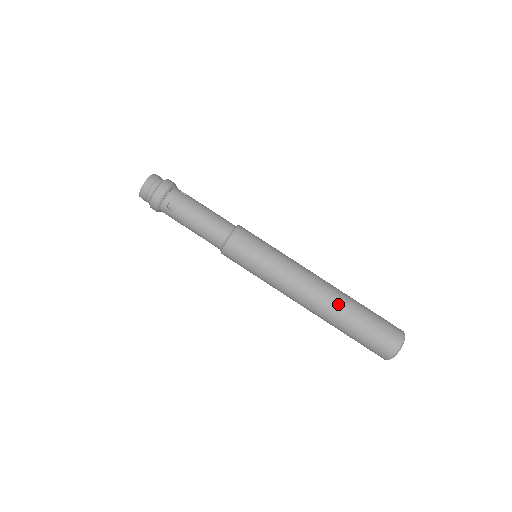
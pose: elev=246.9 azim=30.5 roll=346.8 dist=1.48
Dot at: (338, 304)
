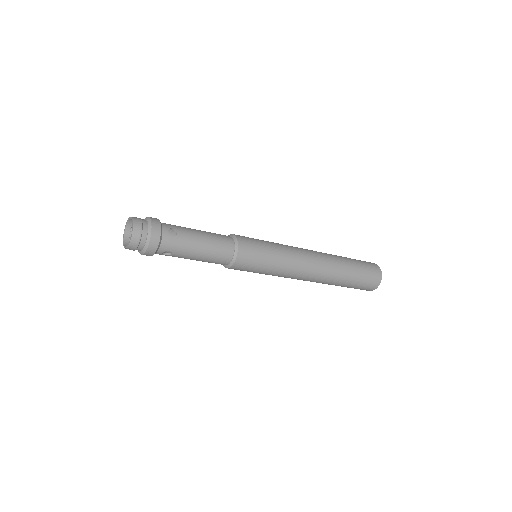
Dot at: (333, 277)
